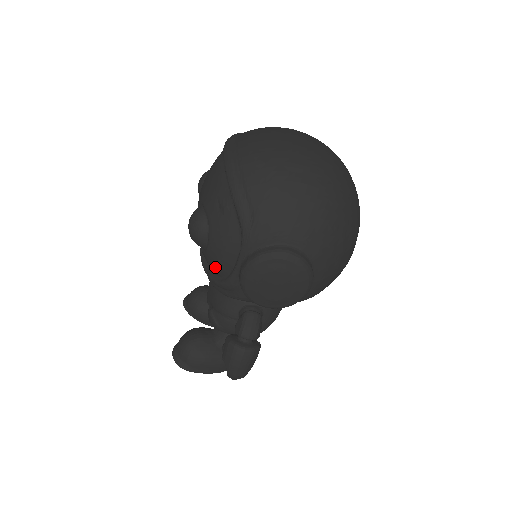
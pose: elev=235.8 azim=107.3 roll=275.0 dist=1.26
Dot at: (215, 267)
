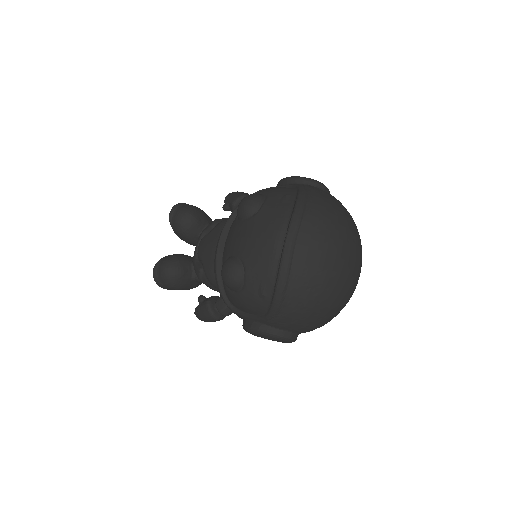
Dot at: (230, 299)
